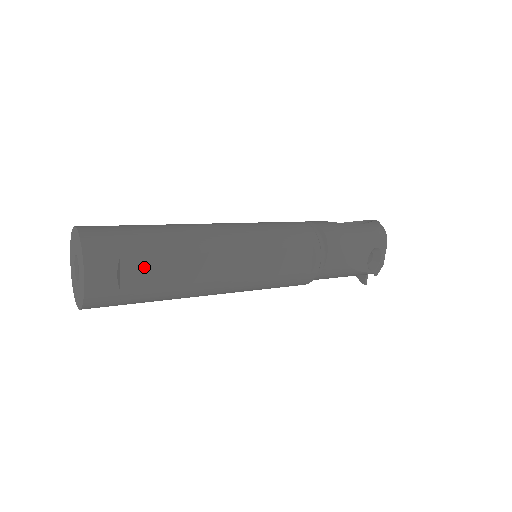
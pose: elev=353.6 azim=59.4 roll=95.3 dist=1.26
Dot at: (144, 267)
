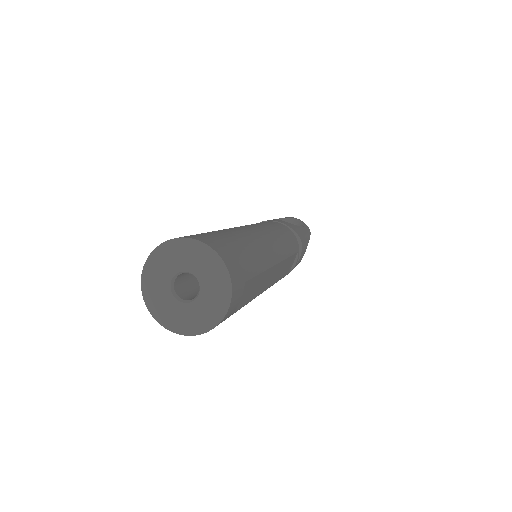
Dot at: (248, 288)
